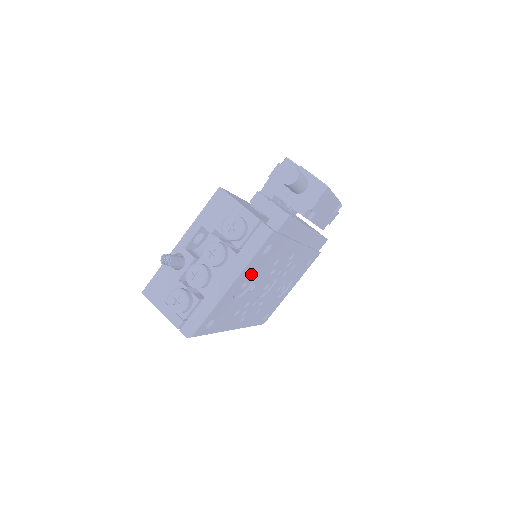
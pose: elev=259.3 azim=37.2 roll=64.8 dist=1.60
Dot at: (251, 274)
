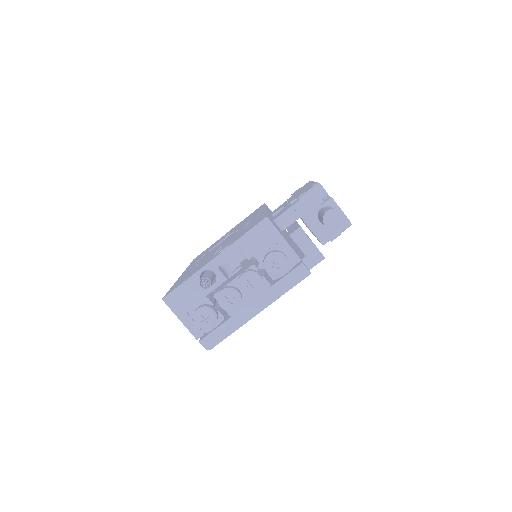
Dot at: occluded
